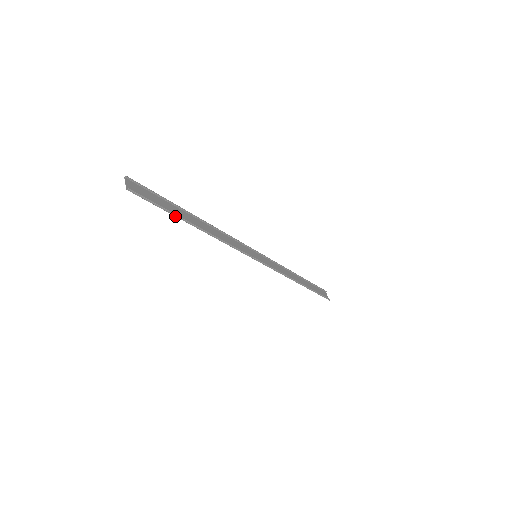
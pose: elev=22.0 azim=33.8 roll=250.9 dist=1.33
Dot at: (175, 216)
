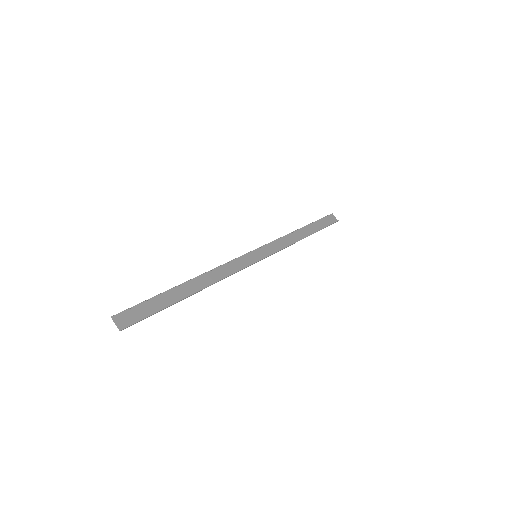
Dot at: (171, 305)
